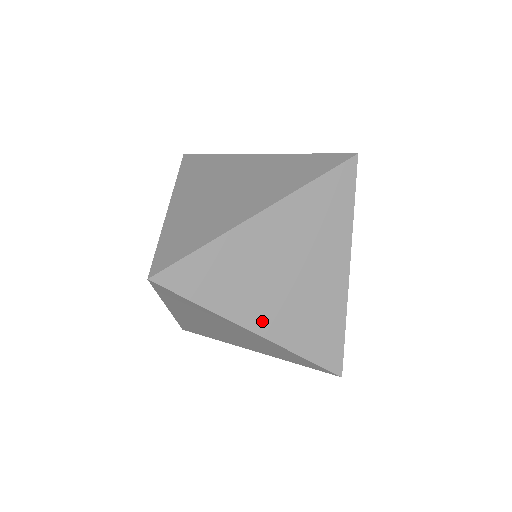
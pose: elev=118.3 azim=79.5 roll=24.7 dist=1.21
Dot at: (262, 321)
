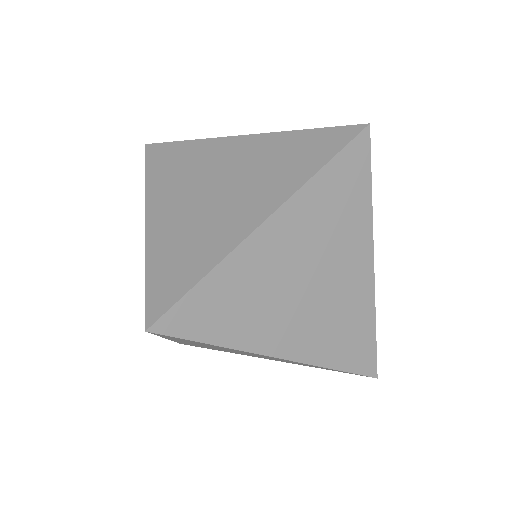
Dot at: (286, 343)
